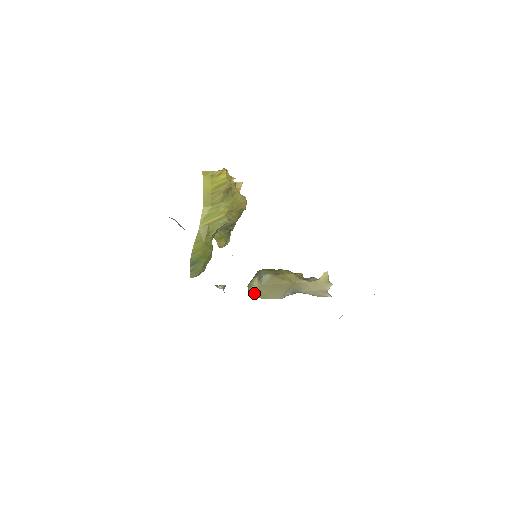
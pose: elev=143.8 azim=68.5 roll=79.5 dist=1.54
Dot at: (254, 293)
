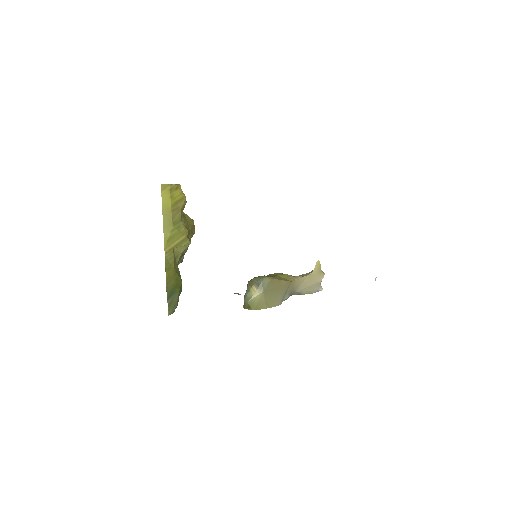
Dot at: (255, 305)
